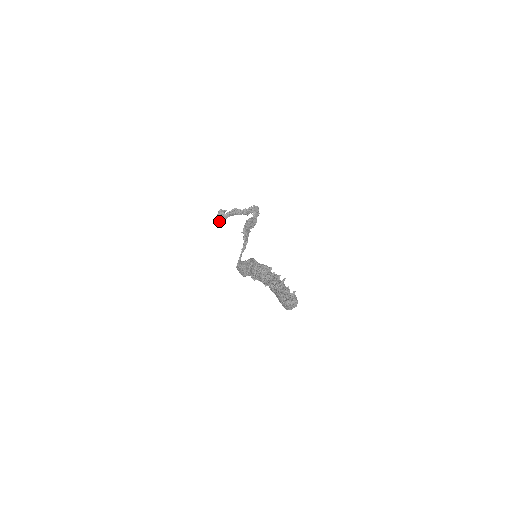
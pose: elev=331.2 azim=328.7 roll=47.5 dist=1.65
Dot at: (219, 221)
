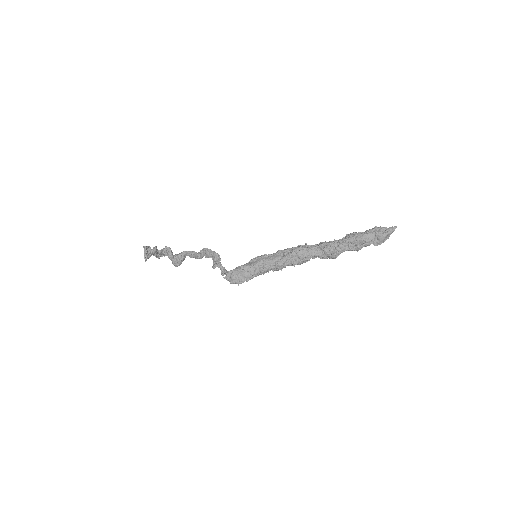
Dot at: (146, 258)
